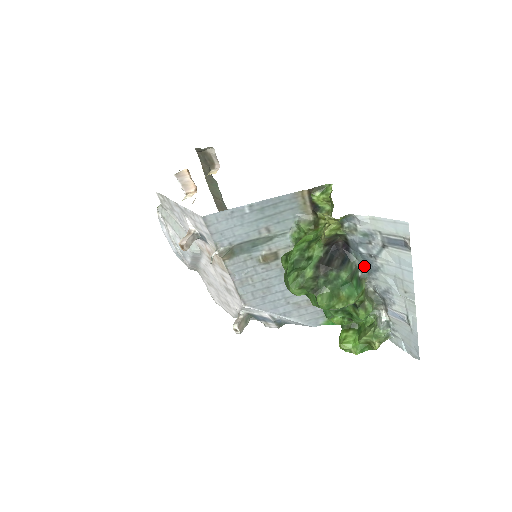
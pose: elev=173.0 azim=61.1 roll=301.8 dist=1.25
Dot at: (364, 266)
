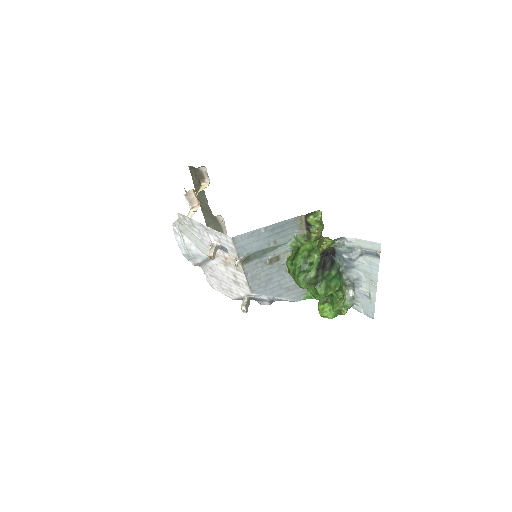
Dot at: (344, 265)
